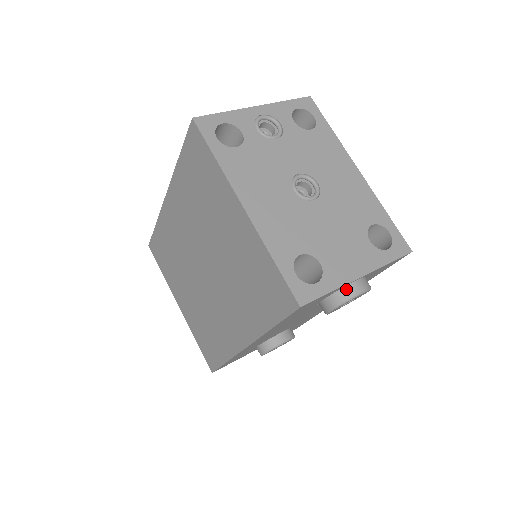
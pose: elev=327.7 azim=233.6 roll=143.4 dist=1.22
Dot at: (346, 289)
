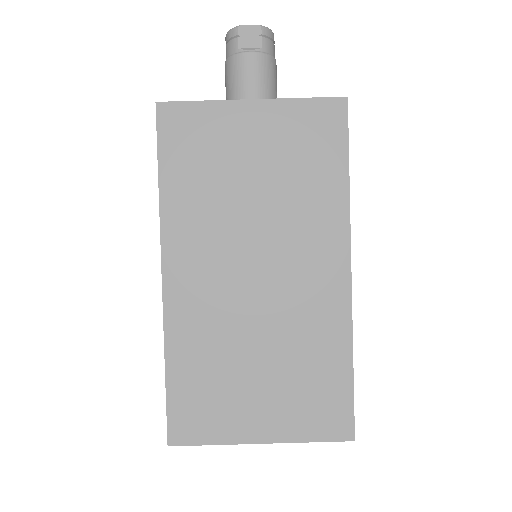
Dot at: occluded
